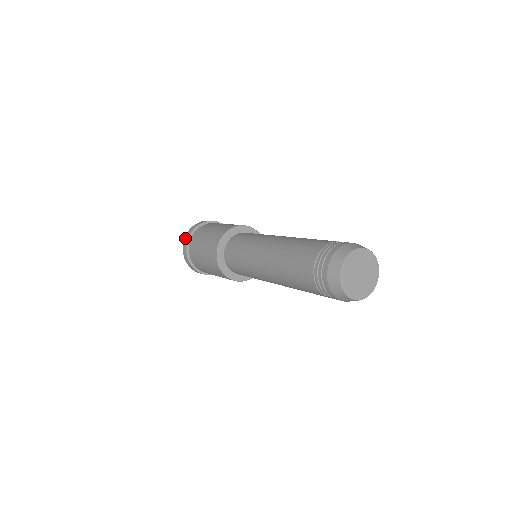
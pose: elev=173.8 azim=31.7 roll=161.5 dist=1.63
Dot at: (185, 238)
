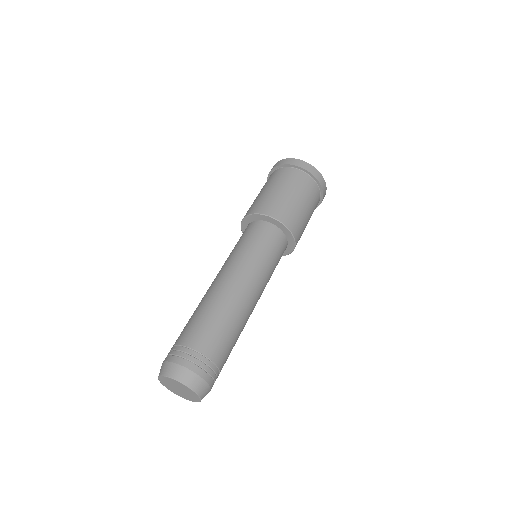
Dot at: (276, 163)
